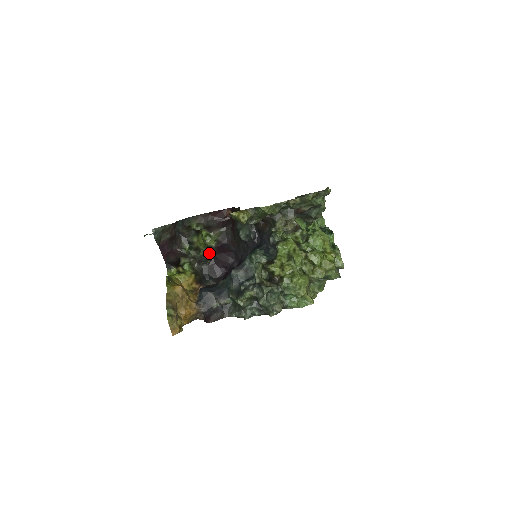
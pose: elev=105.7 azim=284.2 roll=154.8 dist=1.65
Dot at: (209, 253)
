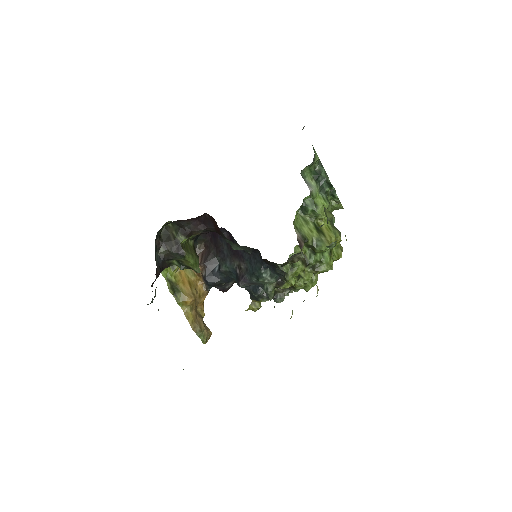
Dot at: (194, 241)
